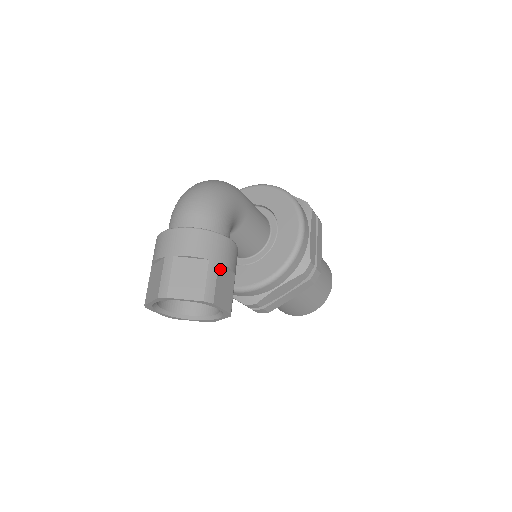
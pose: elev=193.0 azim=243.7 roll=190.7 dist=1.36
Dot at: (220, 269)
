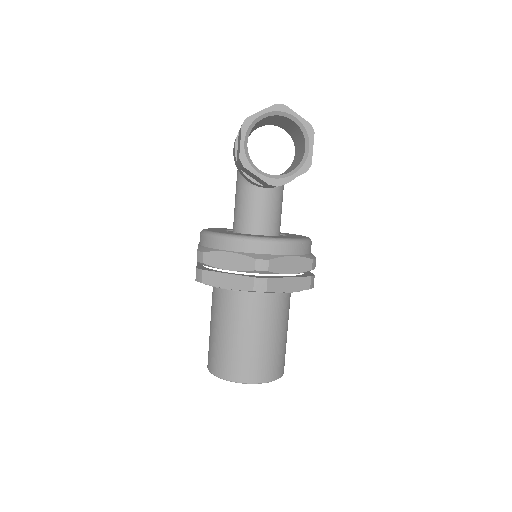
Dot at: occluded
